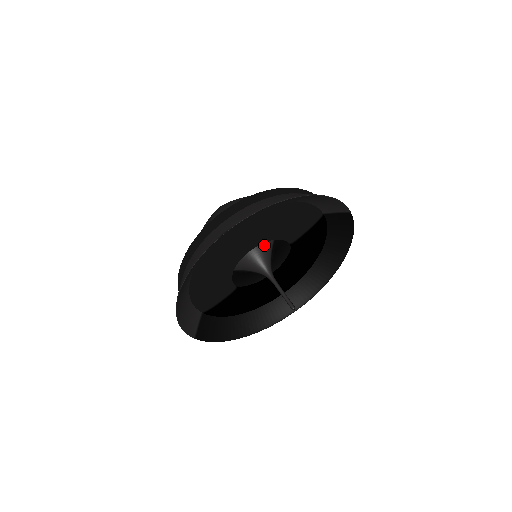
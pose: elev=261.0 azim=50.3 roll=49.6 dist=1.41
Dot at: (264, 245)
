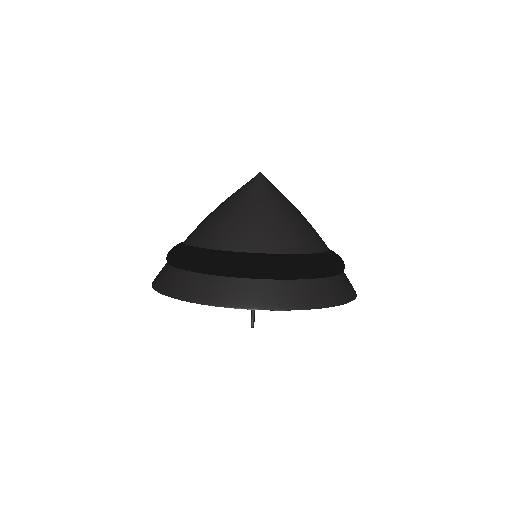
Dot at: occluded
